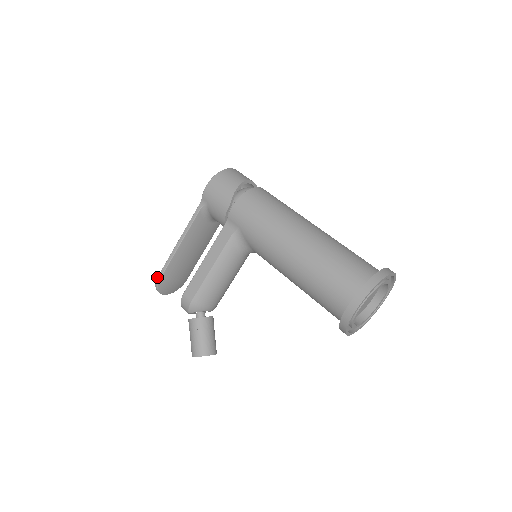
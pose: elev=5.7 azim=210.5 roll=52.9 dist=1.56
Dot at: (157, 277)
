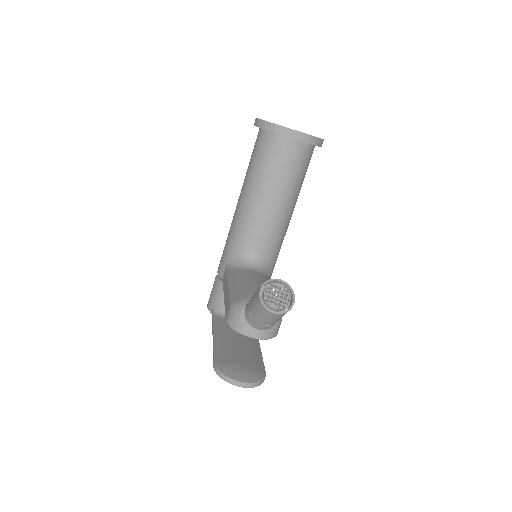
Dot at: (213, 367)
